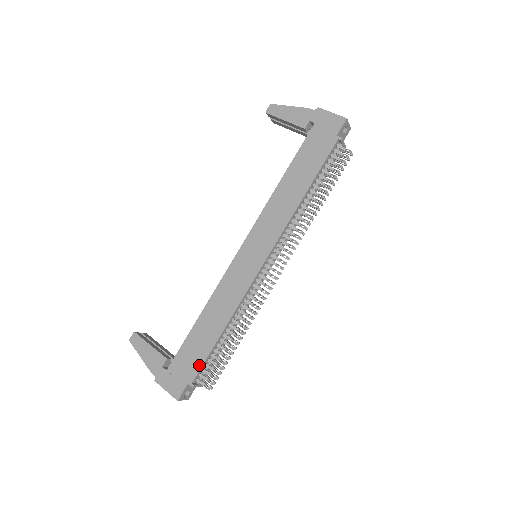
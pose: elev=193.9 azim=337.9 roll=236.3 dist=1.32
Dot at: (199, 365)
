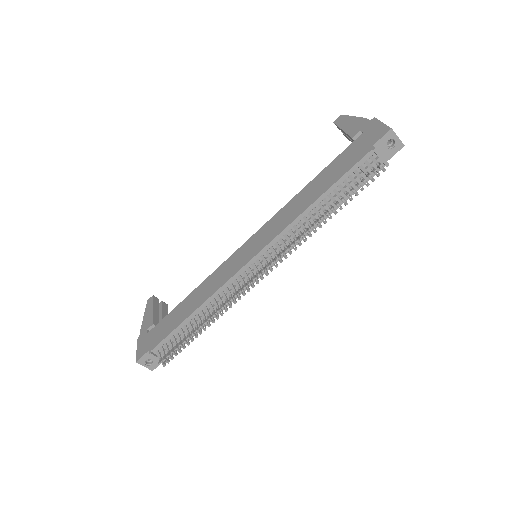
Dot at: (163, 337)
